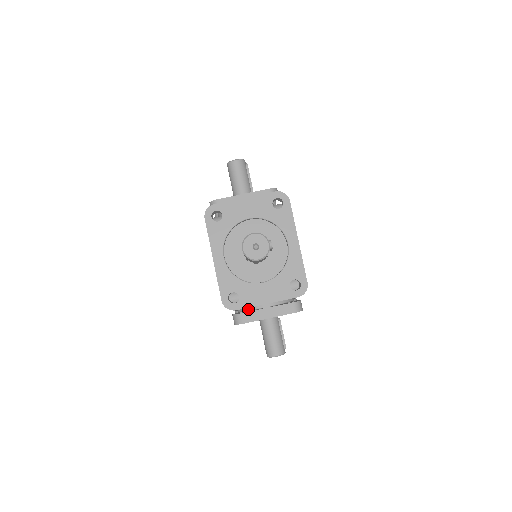
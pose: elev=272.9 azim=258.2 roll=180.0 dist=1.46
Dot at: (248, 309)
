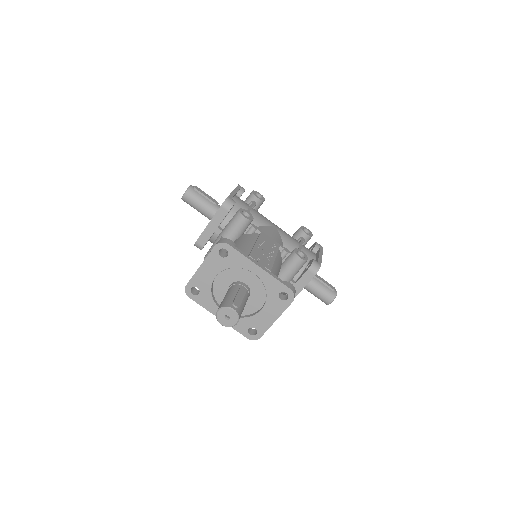
Dot at: (283, 292)
